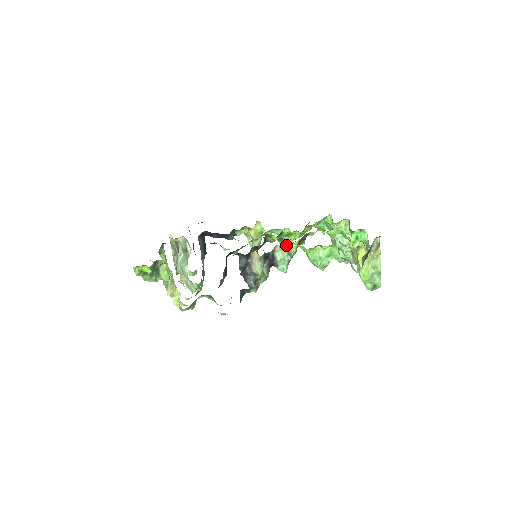
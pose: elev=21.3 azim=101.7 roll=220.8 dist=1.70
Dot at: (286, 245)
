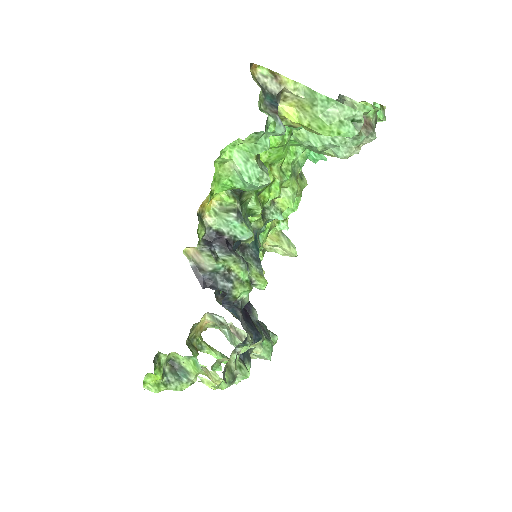
Dot at: (217, 207)
